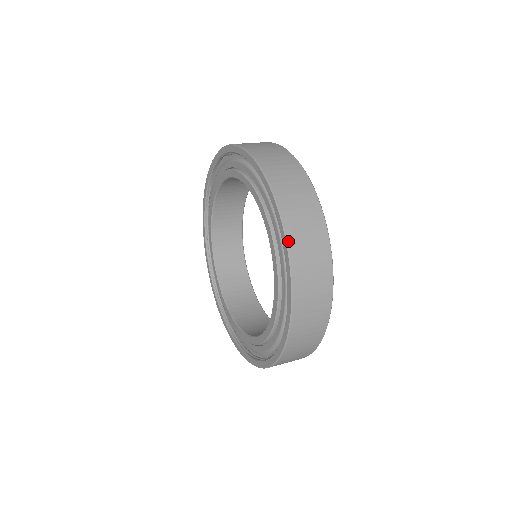
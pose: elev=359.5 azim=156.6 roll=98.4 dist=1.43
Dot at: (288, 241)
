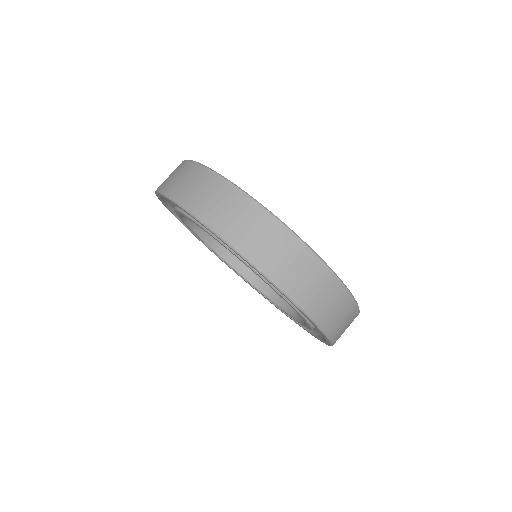
Dot at: (207, 225)
